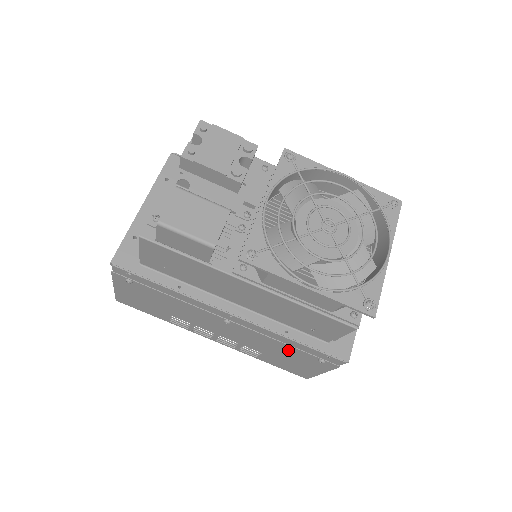
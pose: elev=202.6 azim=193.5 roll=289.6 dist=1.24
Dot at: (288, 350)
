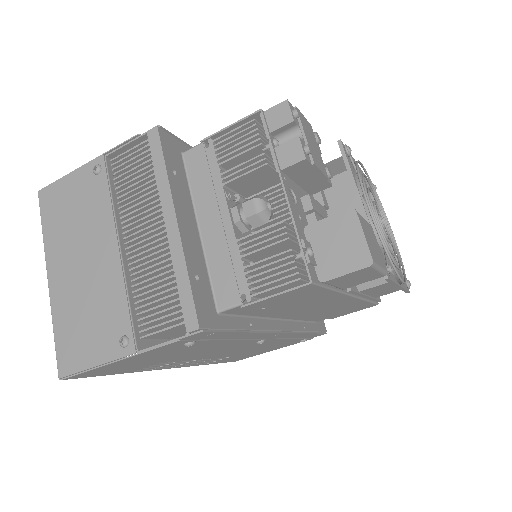
Dot at: (281, 343)
